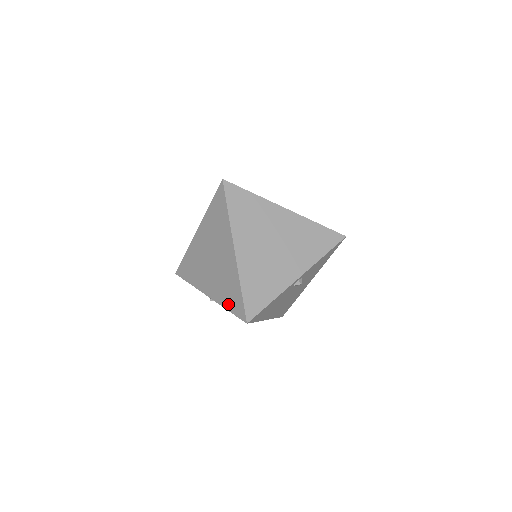
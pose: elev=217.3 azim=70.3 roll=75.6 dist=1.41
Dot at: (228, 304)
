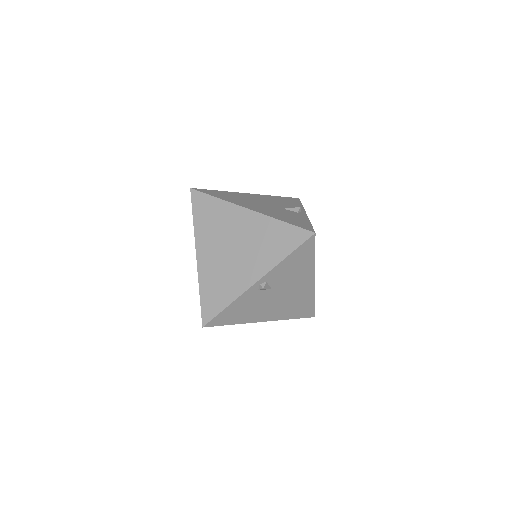
Dot at: occluded
